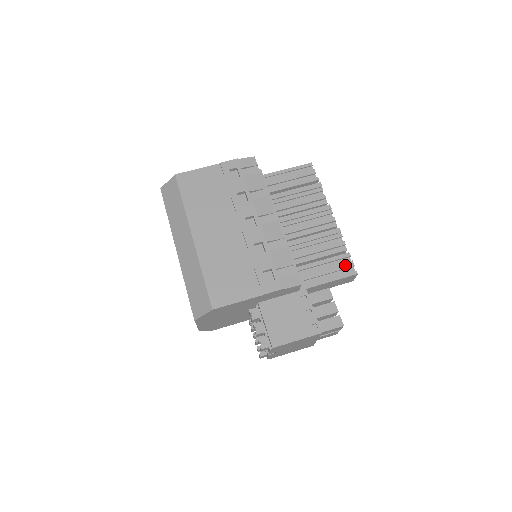
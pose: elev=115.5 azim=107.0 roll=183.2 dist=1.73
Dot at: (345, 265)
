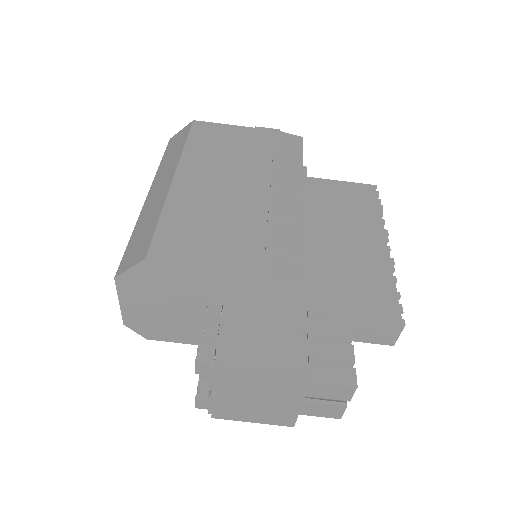
Dot at: (388, 306)
